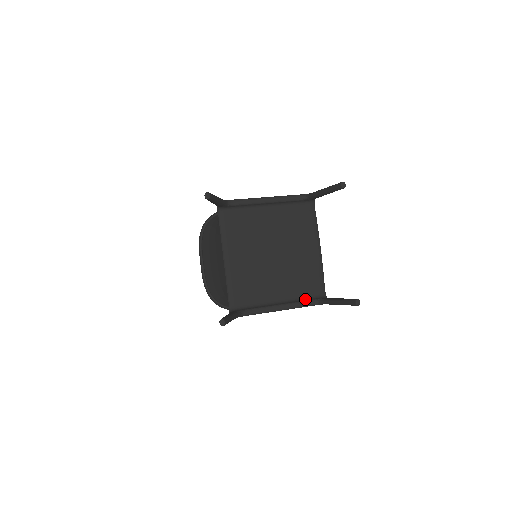
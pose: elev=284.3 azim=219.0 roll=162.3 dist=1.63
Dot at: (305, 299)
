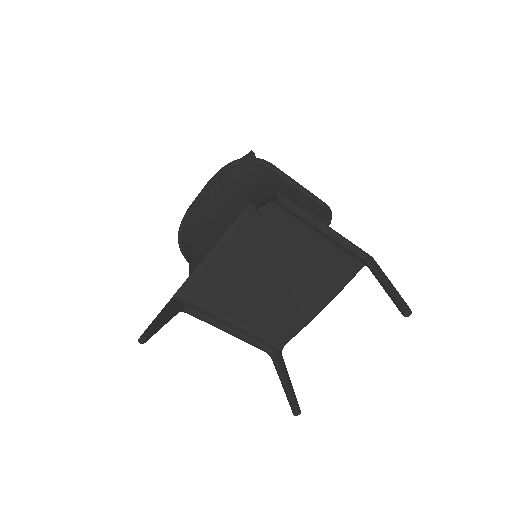
Dot at: (260, 338)
